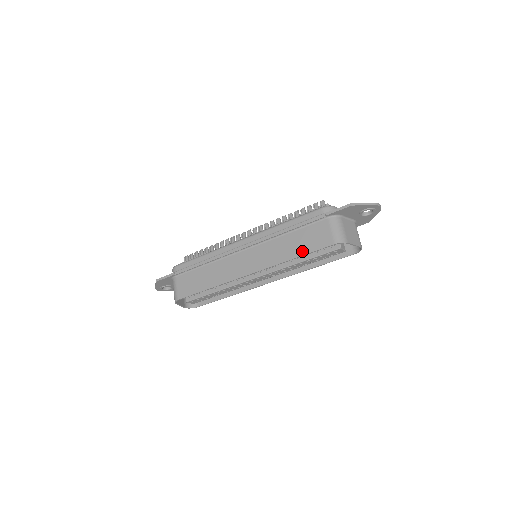
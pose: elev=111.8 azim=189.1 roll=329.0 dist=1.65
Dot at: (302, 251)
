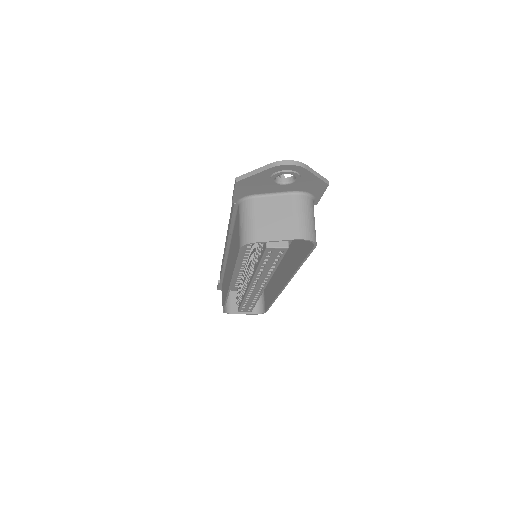
Dot at: (234, 258)
